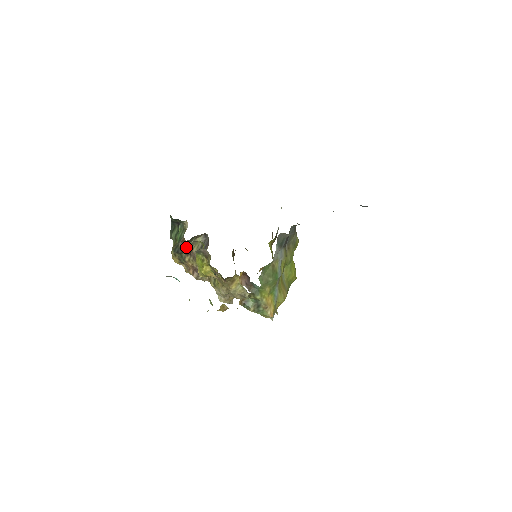
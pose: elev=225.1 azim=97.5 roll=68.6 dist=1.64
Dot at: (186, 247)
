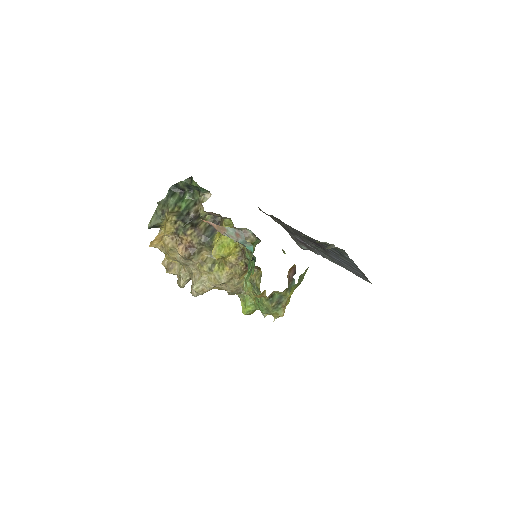
Dot at: (196, 219)
